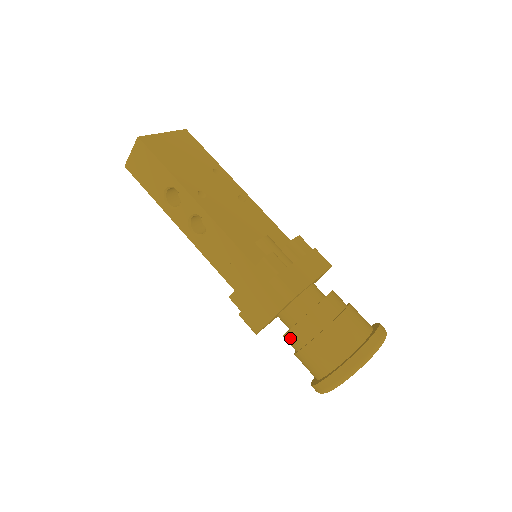
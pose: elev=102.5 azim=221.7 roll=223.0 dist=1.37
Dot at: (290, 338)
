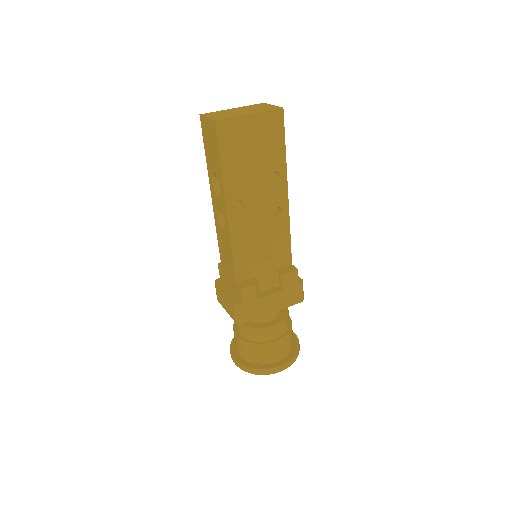
Dot at: occluded
